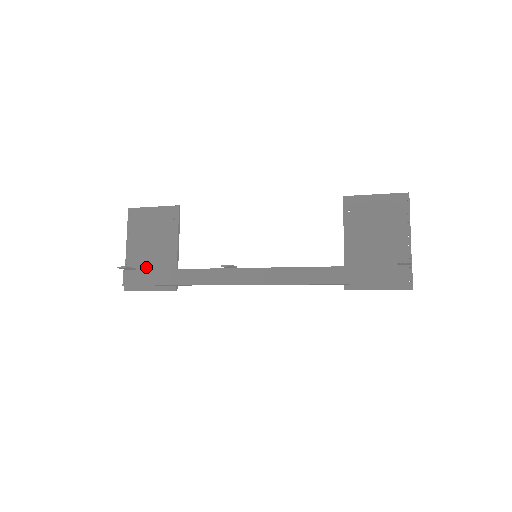
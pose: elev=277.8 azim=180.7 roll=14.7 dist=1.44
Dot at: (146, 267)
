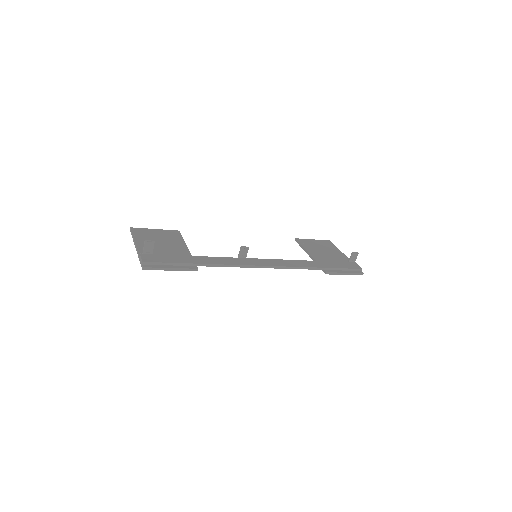
Dot at: occluded
